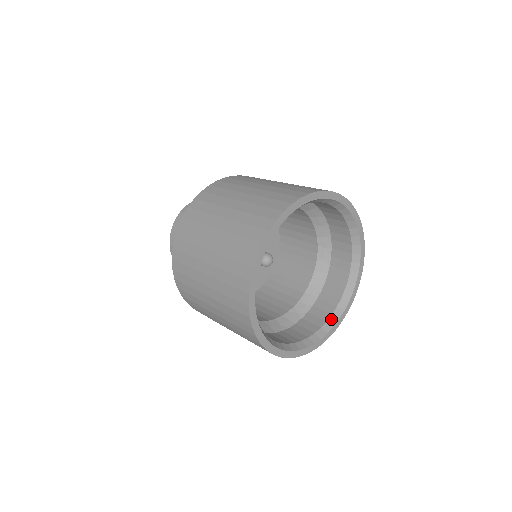
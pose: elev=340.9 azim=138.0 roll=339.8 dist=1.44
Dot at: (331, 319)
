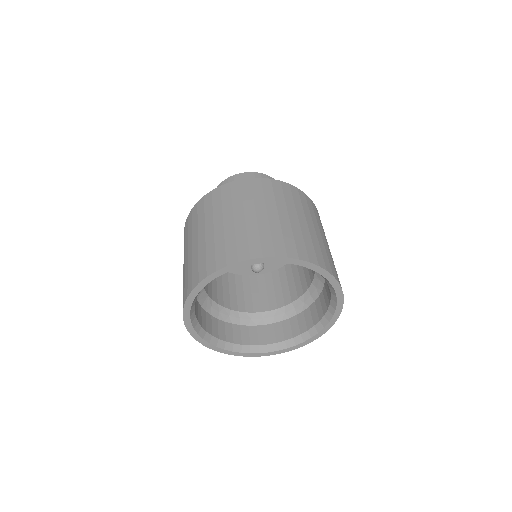
Dot at: (327, 315)
